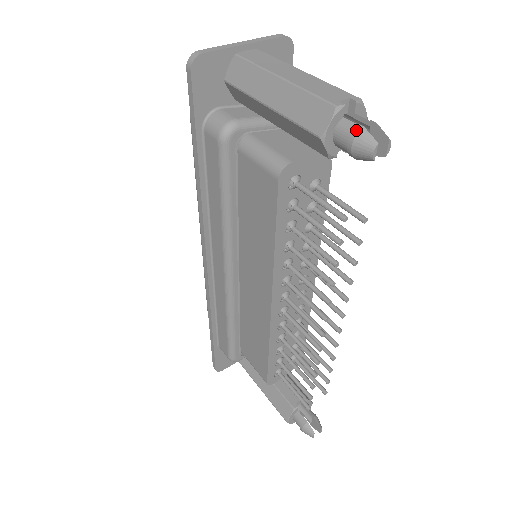
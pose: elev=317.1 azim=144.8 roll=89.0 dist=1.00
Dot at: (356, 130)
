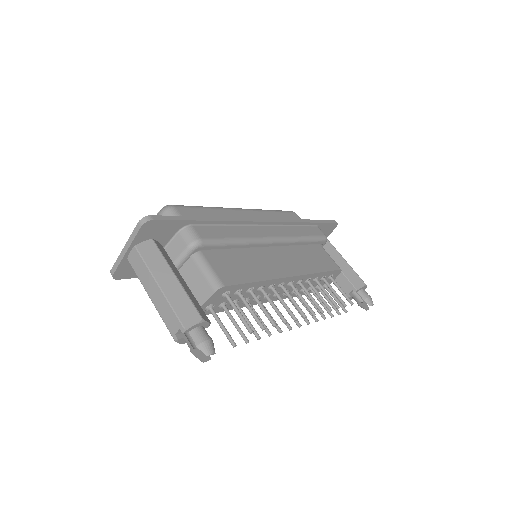
Dot at: (191, 352)
